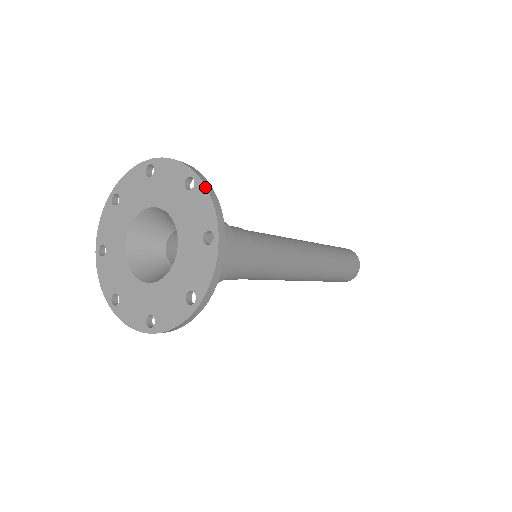
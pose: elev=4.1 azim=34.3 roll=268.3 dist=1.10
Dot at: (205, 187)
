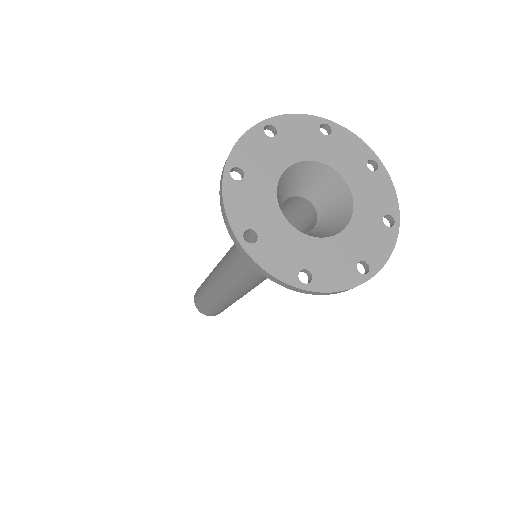
Dot at: (396, 241)
